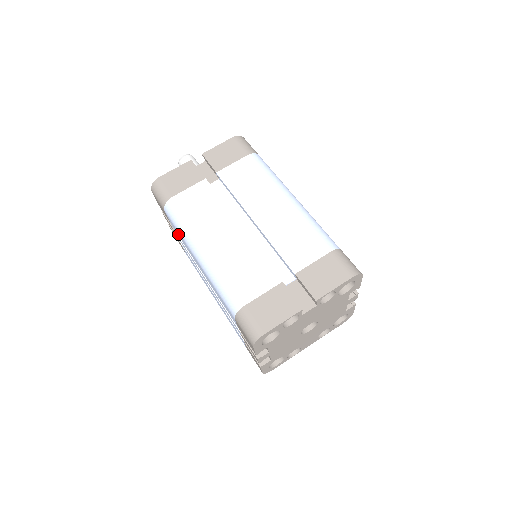
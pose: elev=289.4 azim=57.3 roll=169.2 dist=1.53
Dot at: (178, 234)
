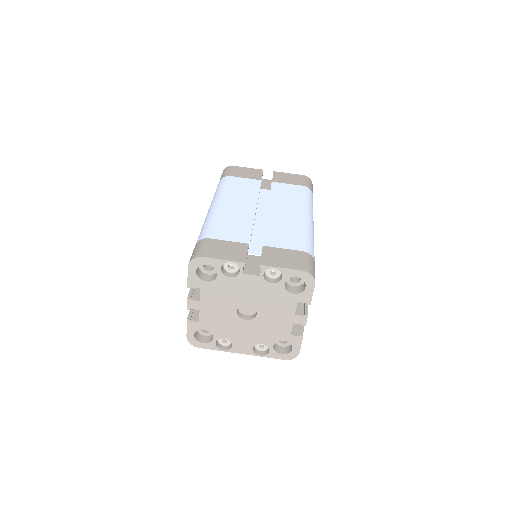
Dot at: occluded
